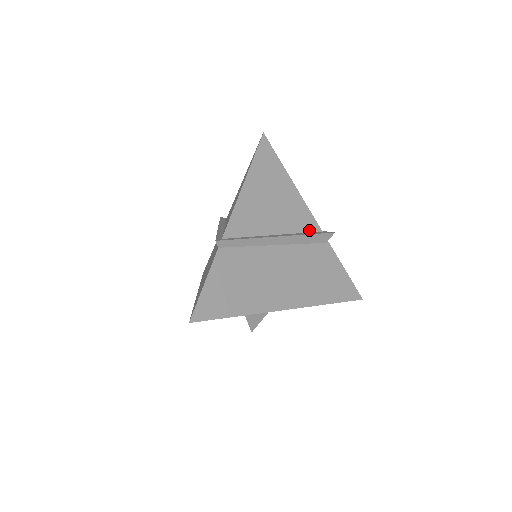
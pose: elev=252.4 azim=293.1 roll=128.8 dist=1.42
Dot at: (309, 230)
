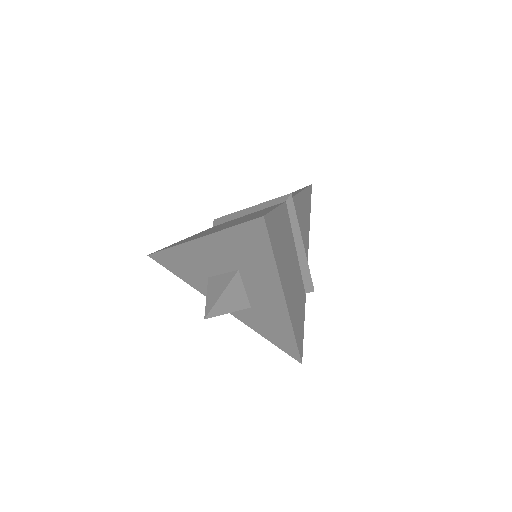
Dot at: occluded
